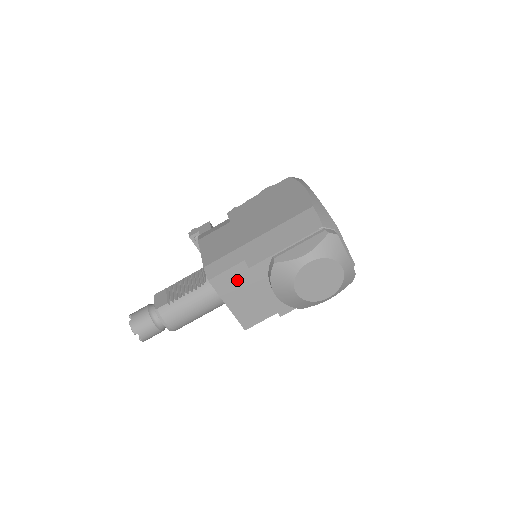
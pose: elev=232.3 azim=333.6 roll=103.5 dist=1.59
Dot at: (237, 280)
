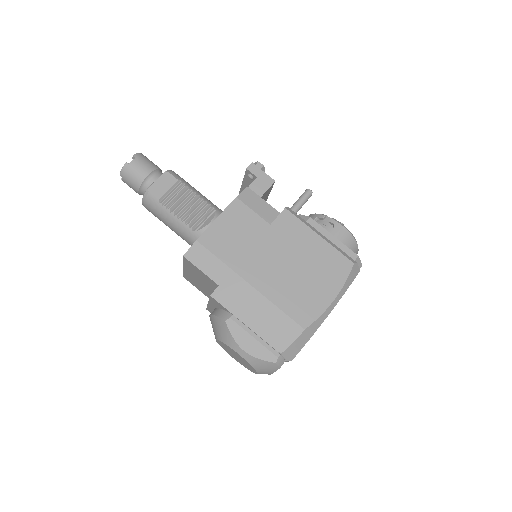
Dot at: (203, 277)
